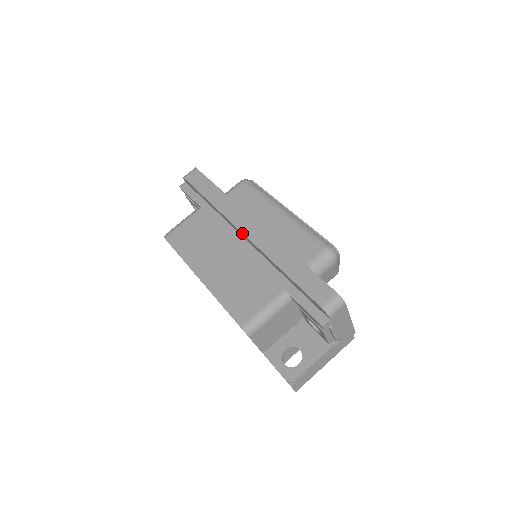
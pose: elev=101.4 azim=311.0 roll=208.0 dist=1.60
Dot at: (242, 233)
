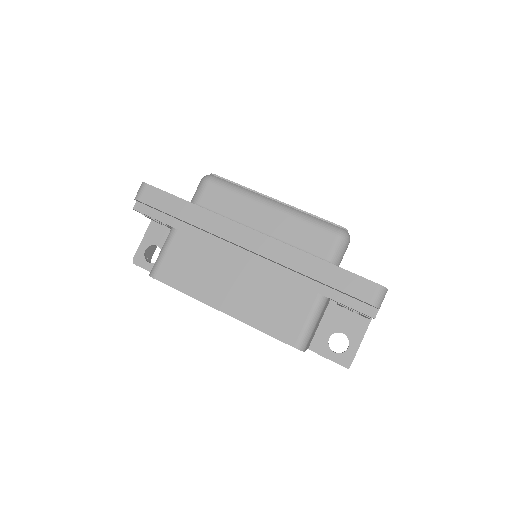
Dot at: (247, 249)
